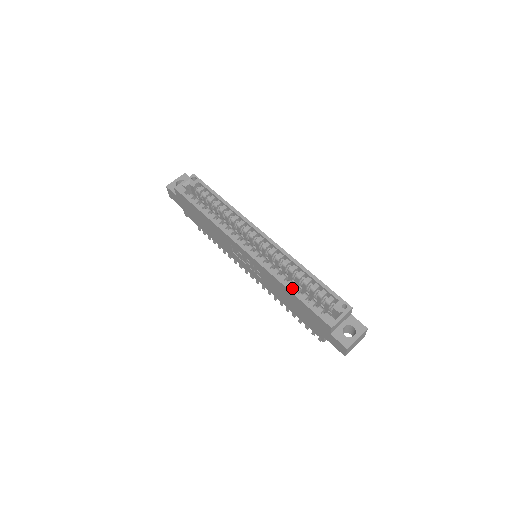
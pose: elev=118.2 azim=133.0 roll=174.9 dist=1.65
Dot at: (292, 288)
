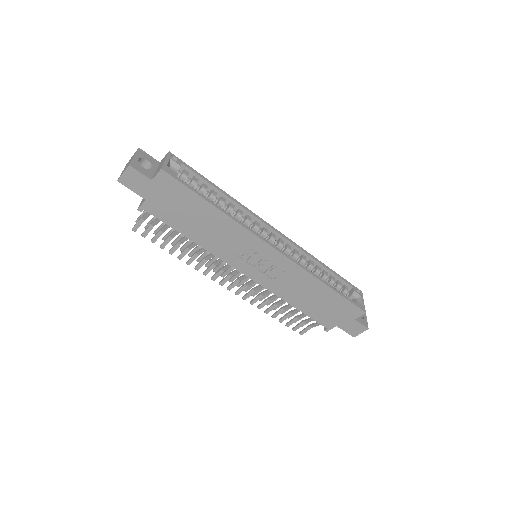
Dot at: (327, 283)
